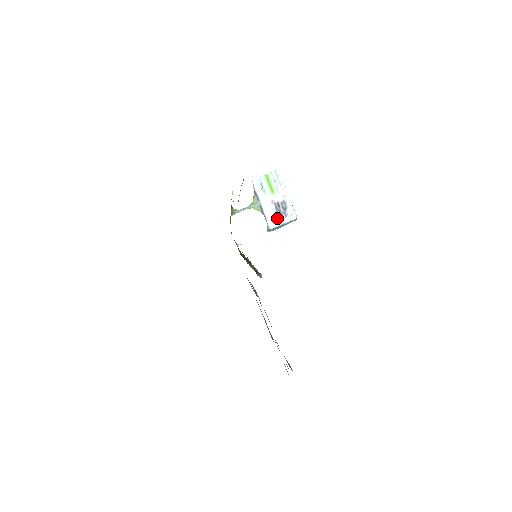
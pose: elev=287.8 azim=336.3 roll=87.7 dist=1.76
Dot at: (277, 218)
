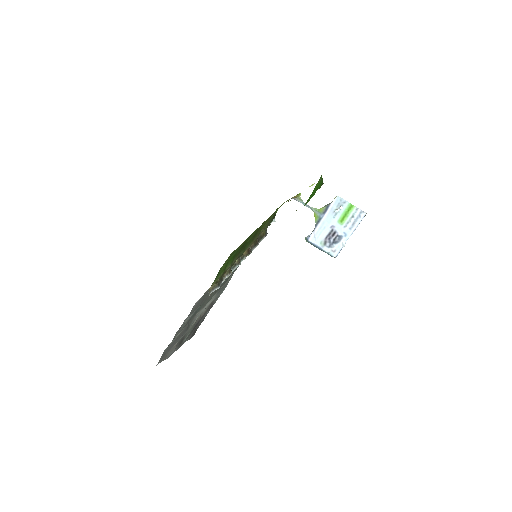
Dot at: (322, 240)
